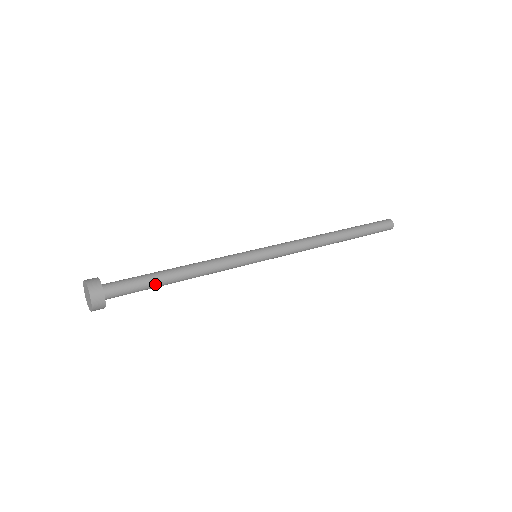
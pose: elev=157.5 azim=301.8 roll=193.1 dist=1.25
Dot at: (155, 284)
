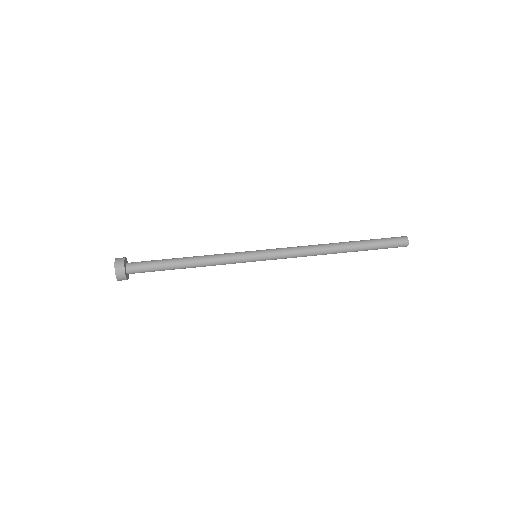
Dot at: (166, 269)
